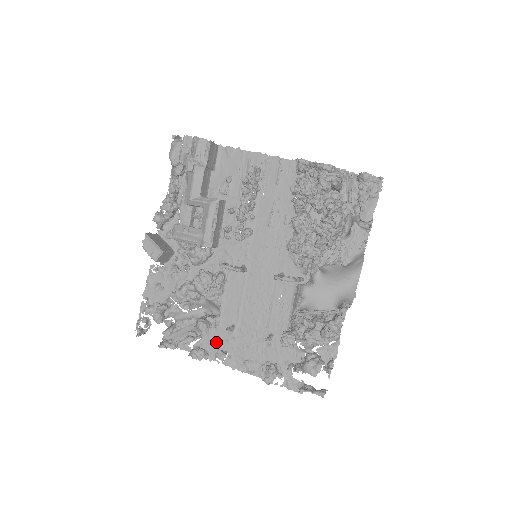
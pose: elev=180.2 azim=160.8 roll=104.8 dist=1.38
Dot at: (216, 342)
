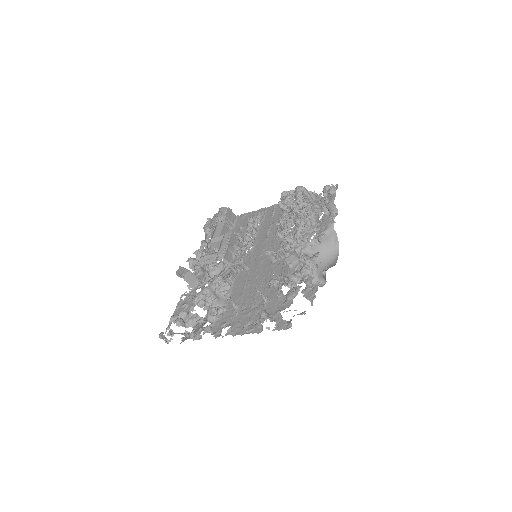
Dot at: occluded
